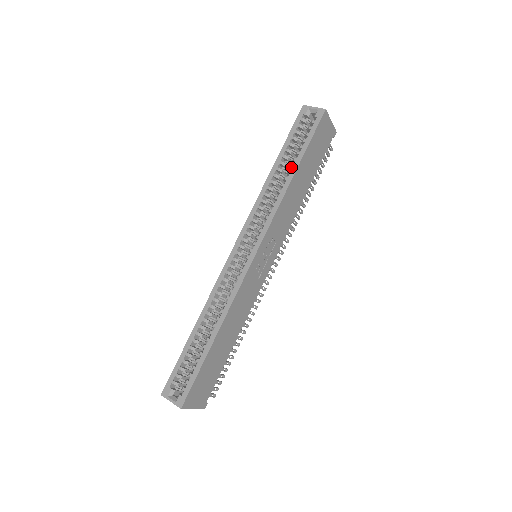
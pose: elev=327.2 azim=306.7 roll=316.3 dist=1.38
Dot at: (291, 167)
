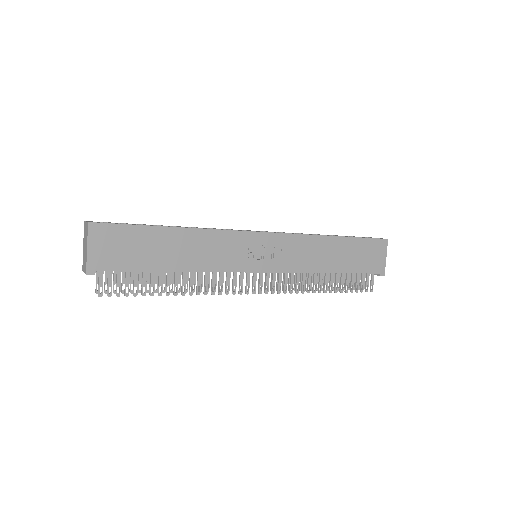
Dot at: occluded
